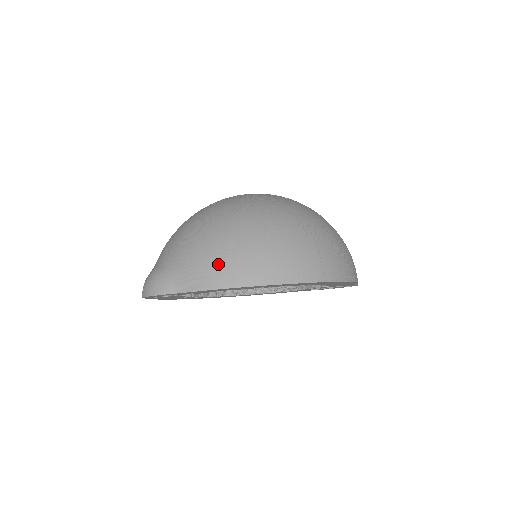
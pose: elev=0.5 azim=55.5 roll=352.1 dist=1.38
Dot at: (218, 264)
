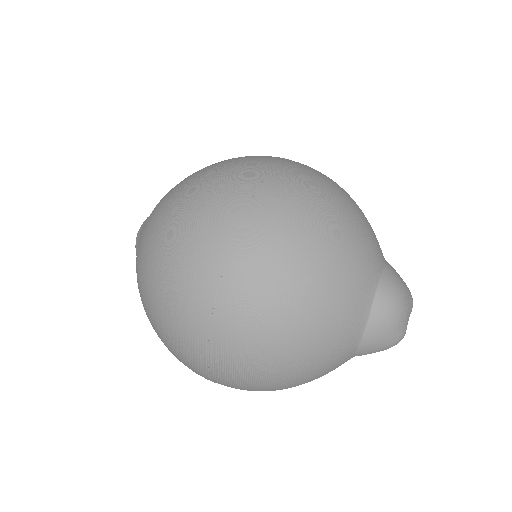
Dot at: (141, 300)
